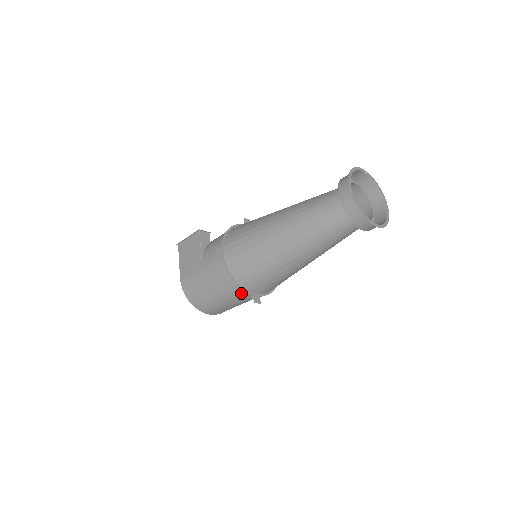
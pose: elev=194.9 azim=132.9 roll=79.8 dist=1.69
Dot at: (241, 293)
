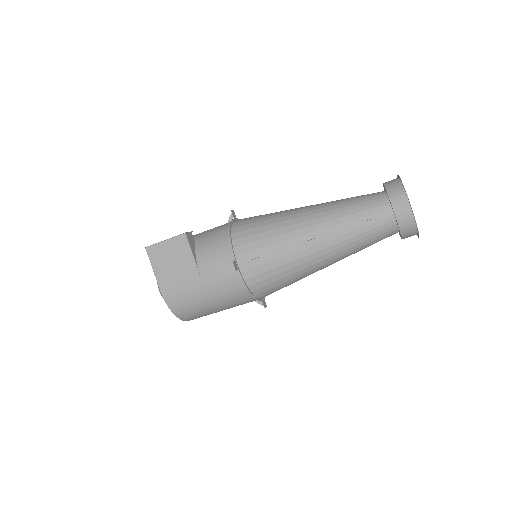
Dot at: (250, 301)
